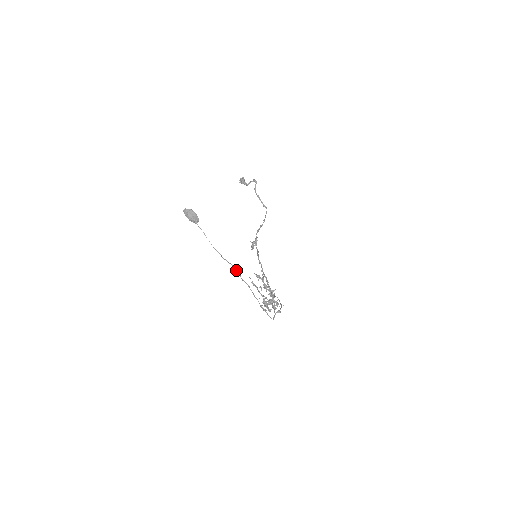
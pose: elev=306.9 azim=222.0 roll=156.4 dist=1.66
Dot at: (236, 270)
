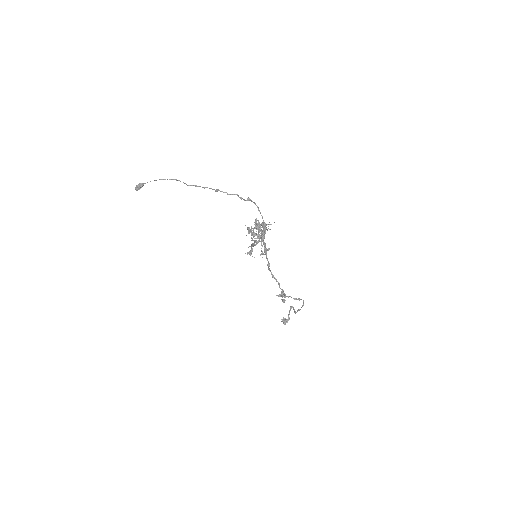
Dot at: (178, 180)
